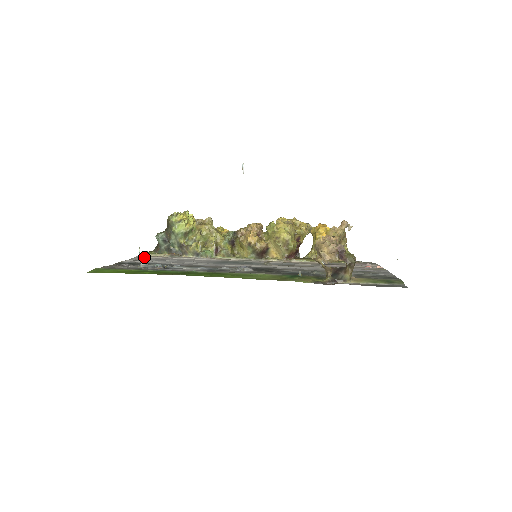
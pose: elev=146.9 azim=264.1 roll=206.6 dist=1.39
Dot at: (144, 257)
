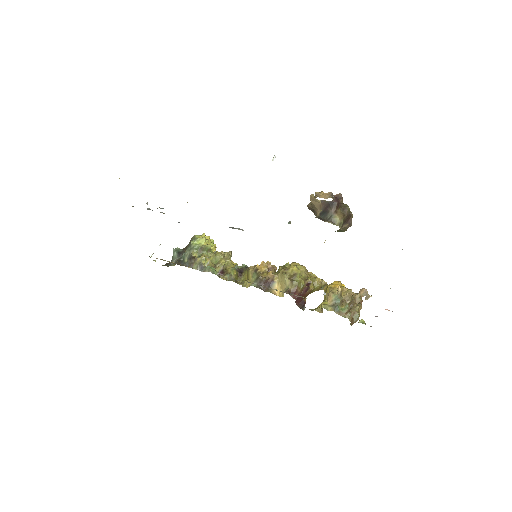
Dot at: occluded
